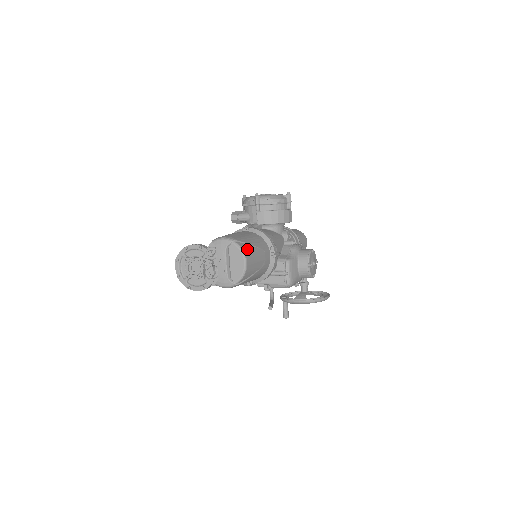
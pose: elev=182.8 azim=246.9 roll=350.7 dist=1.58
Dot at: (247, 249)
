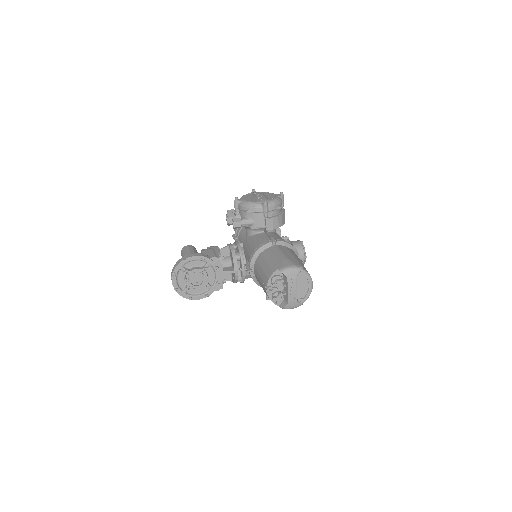
Dot at: occluded
